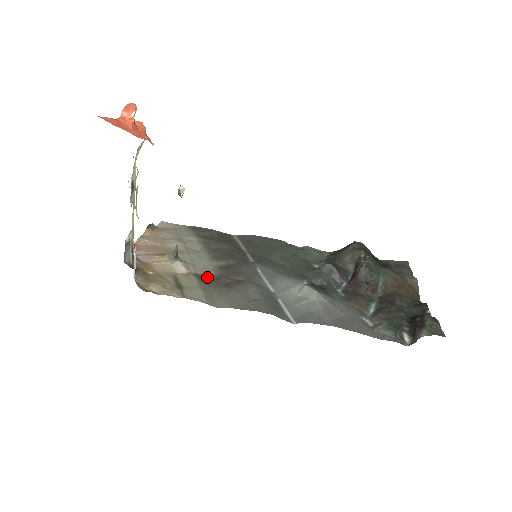
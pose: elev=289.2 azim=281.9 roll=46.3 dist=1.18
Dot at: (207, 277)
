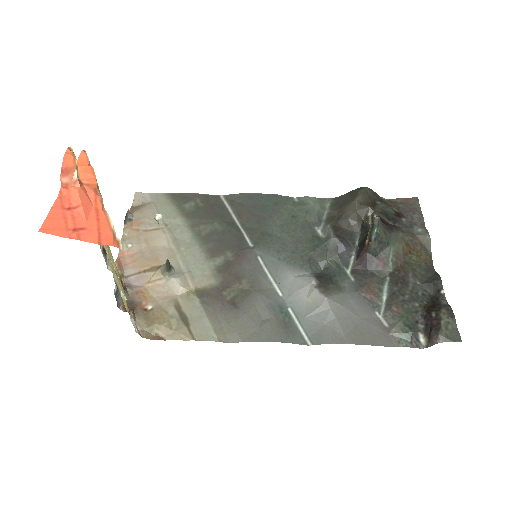
Dot at: (209, 292)
